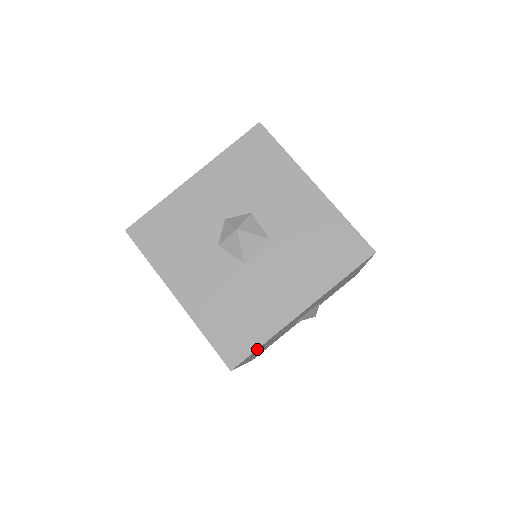
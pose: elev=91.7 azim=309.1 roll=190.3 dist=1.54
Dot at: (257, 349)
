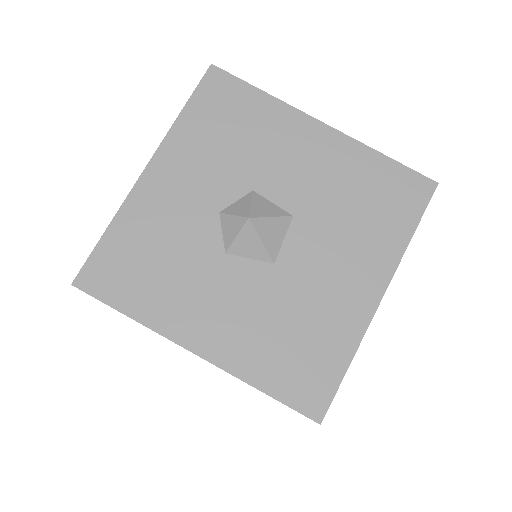
Dot at: (341, 376)
